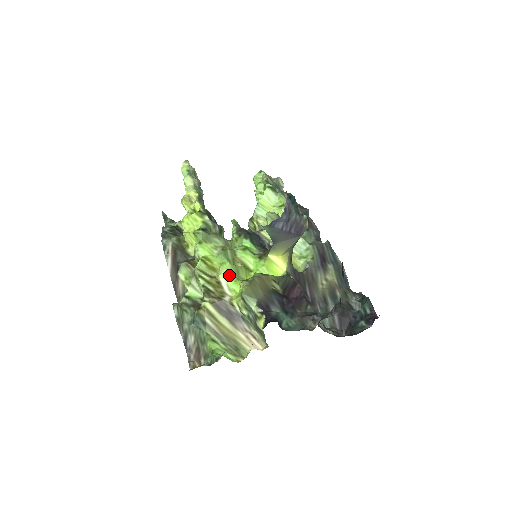
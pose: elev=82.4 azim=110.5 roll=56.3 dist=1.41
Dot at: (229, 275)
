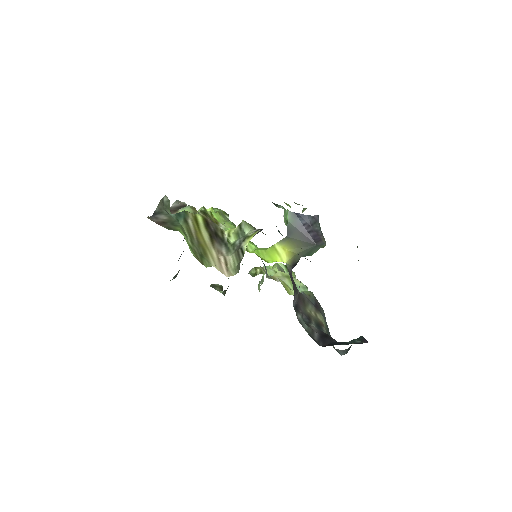
Dot at: occluded
